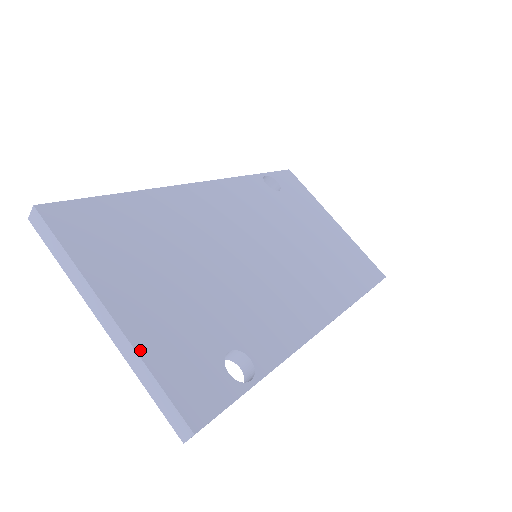
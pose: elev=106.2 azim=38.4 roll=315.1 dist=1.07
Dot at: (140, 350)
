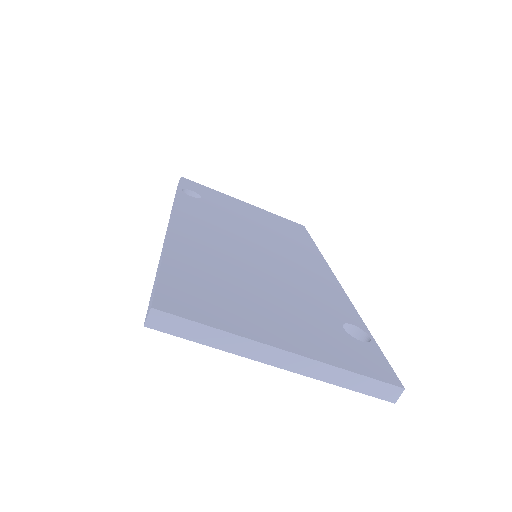
Dot at: (329, 362)
